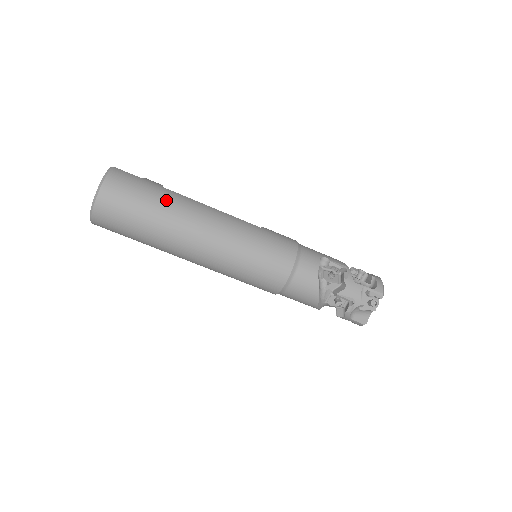
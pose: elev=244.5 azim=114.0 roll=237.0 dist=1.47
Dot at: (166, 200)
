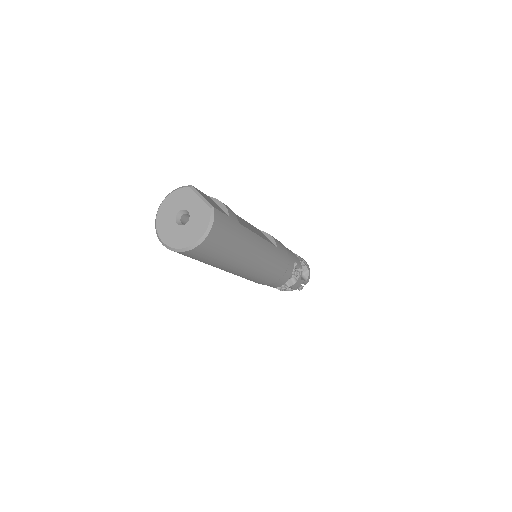
Dot at: (241, 243)
